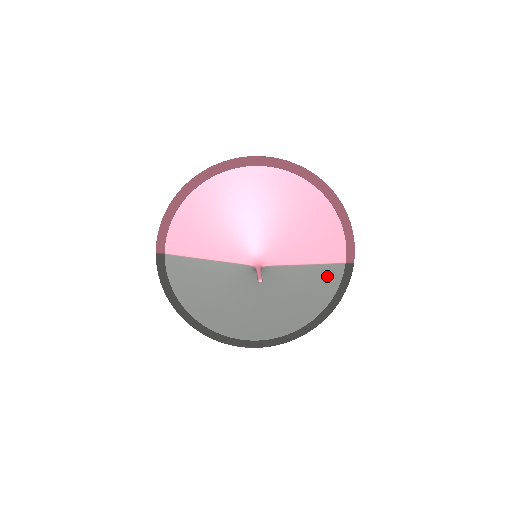
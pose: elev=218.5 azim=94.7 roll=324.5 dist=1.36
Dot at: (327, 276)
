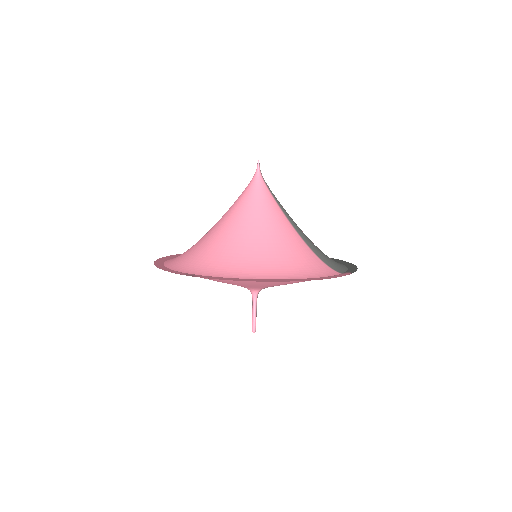
Dot at: occluded
